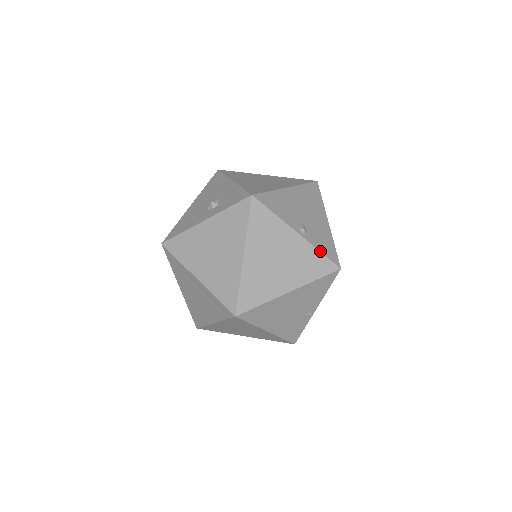
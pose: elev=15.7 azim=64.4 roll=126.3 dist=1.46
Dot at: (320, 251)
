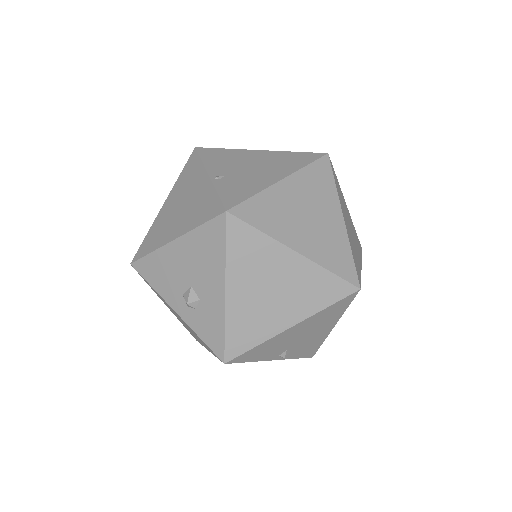
Dot at: occluded
